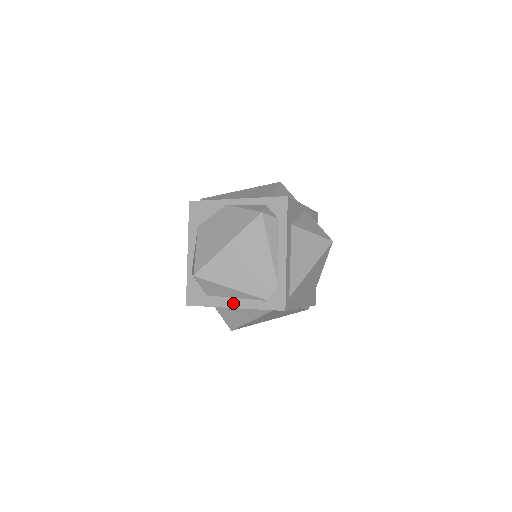
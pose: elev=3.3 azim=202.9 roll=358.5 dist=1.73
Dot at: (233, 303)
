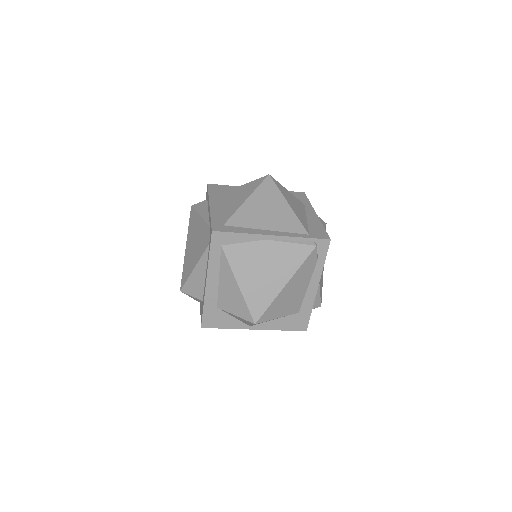
Dot at: (206, 280)
